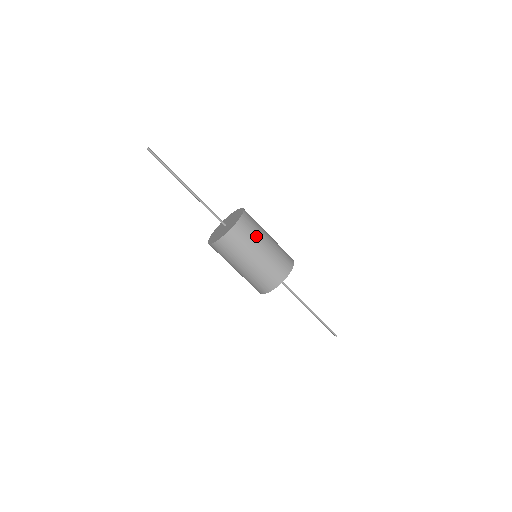
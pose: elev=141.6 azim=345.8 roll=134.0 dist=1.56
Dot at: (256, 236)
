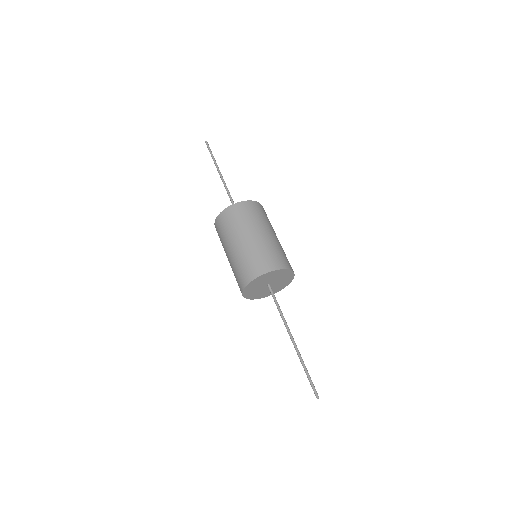
Dot at: (263, 221)
